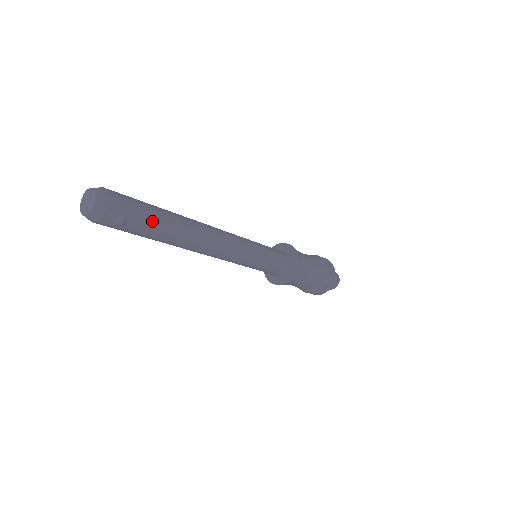
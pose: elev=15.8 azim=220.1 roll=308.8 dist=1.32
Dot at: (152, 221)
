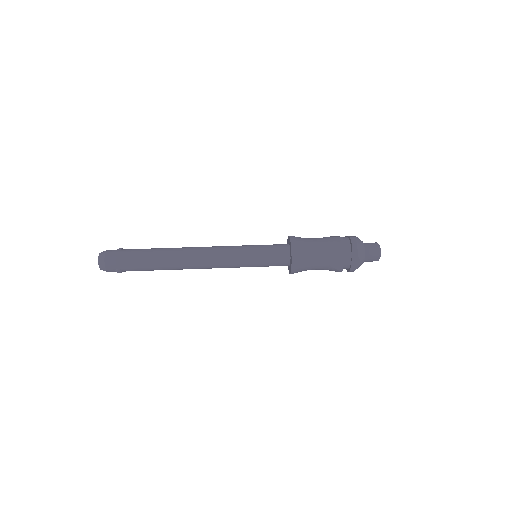
Dot at: (139, 266)
